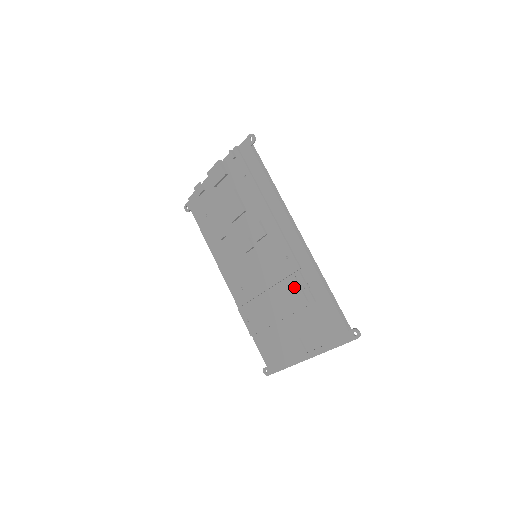
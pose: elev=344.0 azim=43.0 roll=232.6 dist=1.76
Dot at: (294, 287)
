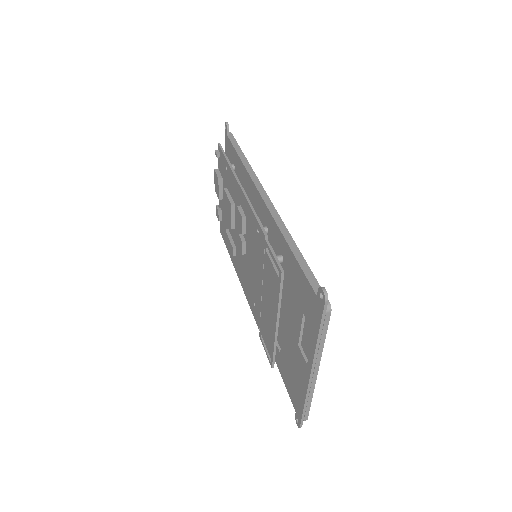
Dot at: (269, 266)
